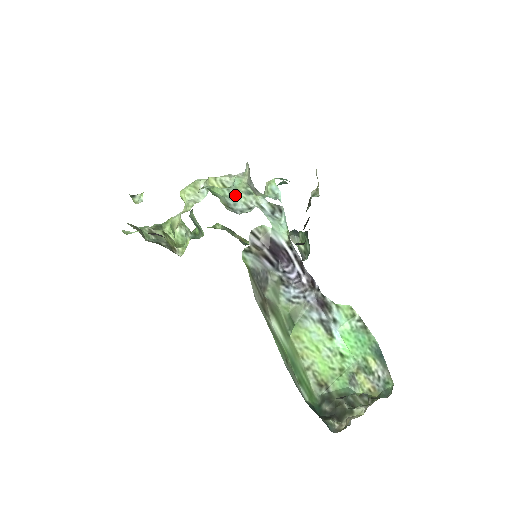
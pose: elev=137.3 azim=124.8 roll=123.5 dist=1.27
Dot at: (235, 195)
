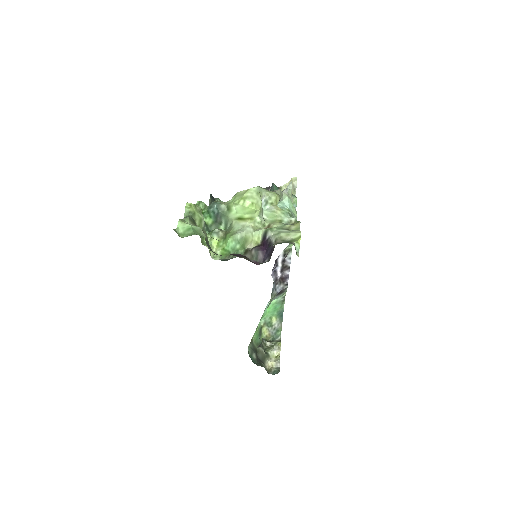
Dot at: occluded
